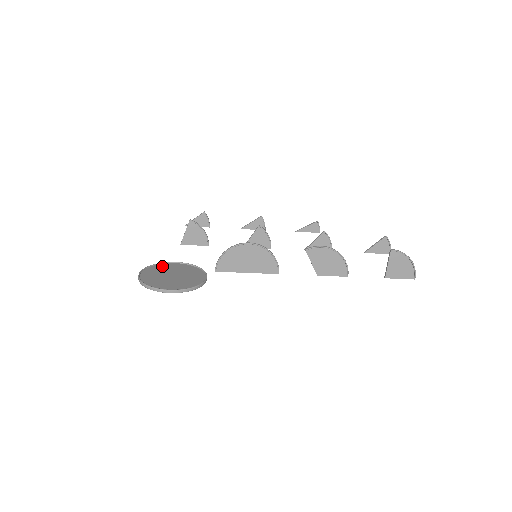
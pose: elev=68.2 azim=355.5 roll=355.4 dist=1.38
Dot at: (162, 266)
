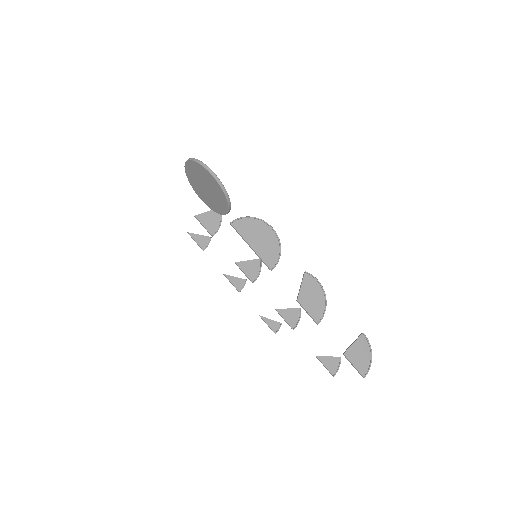
Dot at: occluded
